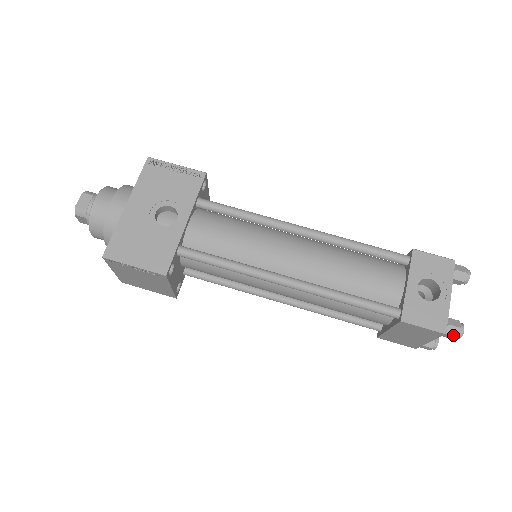
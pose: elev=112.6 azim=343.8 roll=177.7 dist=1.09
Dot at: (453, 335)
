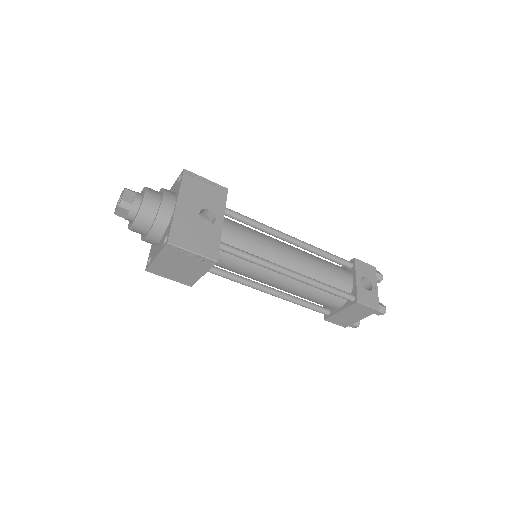
Dot at: (381, 312)
